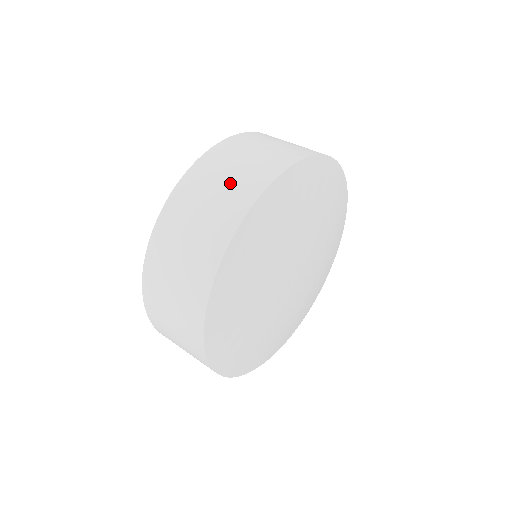
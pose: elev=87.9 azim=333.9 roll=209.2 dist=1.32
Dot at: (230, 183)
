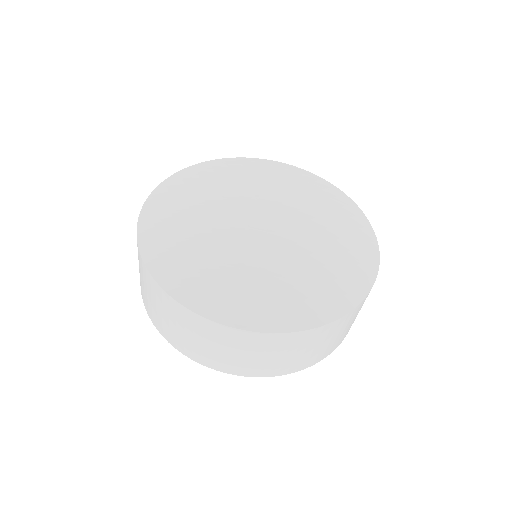
Dot at: occluded
